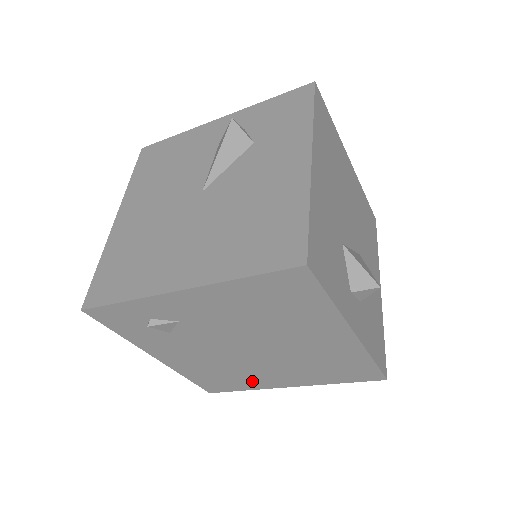
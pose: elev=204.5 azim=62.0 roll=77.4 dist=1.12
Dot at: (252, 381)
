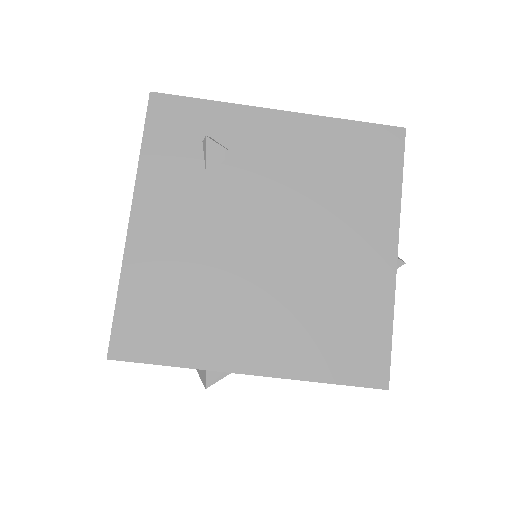
Dot at: (208, 336)
